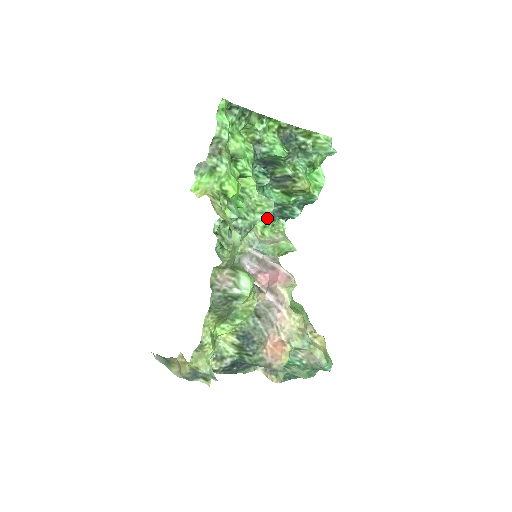
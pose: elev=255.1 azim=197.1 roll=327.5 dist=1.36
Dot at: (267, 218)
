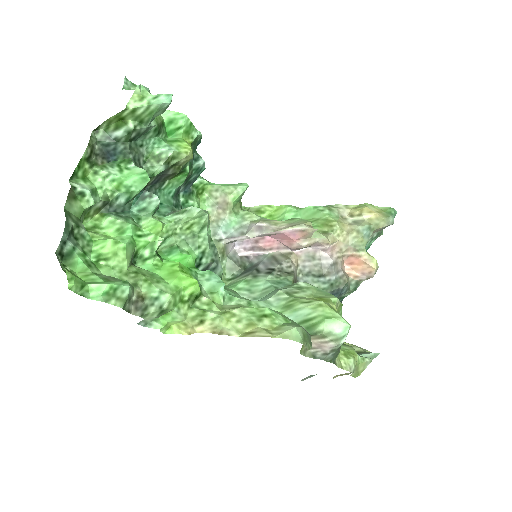
Dot at: occluded
